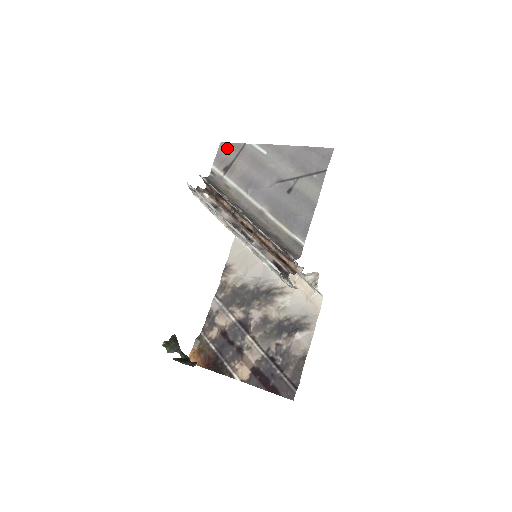
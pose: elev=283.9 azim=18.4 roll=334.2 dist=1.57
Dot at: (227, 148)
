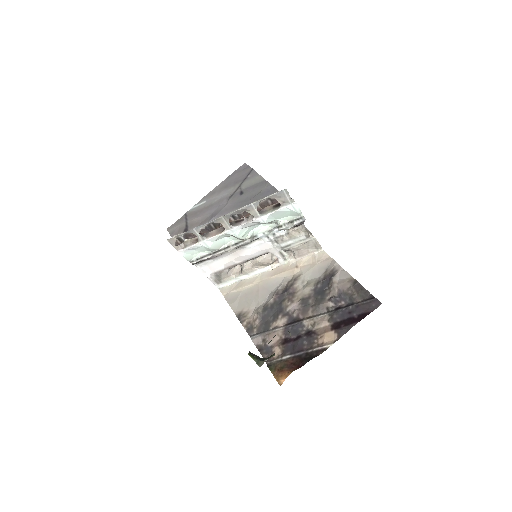
Dot at: (174, 226)
